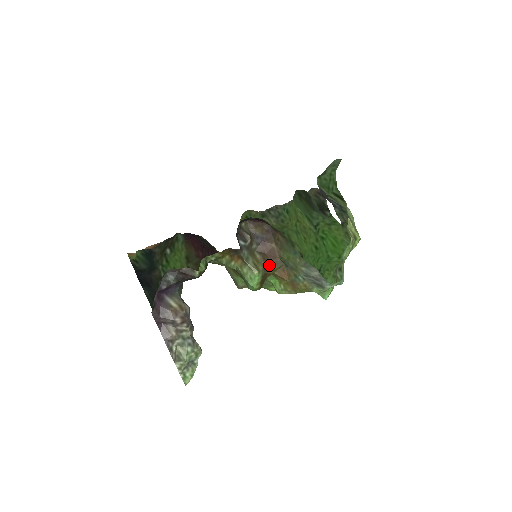
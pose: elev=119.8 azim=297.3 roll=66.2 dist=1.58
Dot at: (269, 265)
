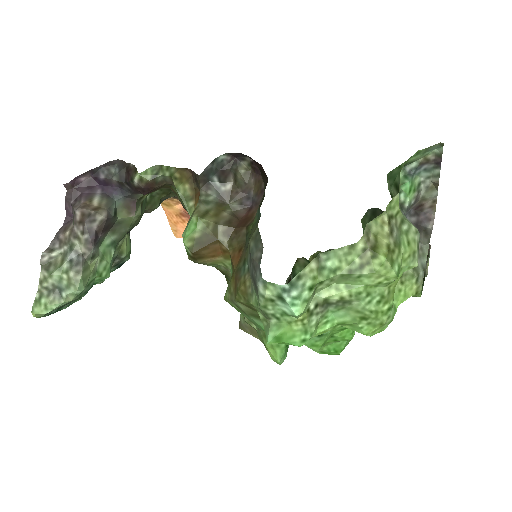
Dot at: (228, 231)
